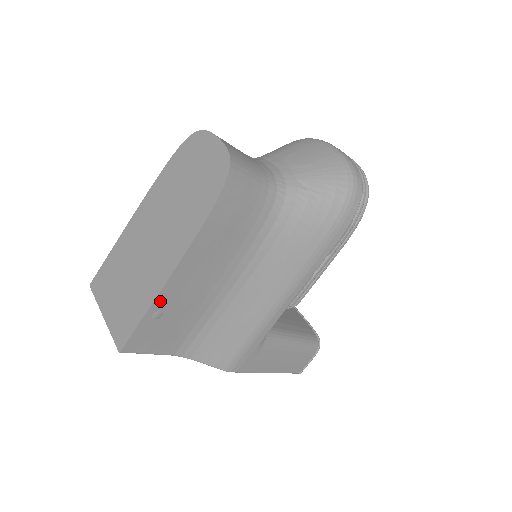
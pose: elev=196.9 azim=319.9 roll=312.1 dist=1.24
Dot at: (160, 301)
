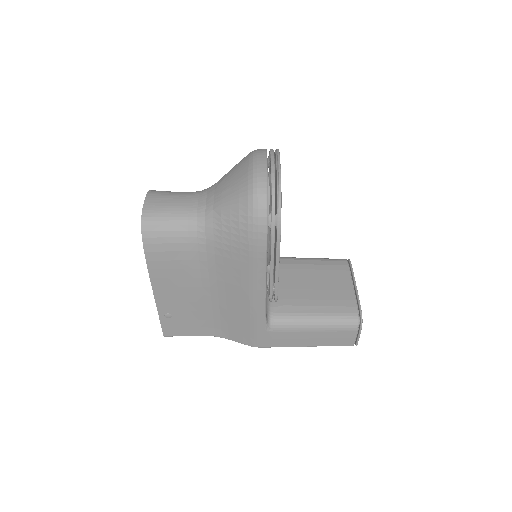
Dot at: (162, 308)
